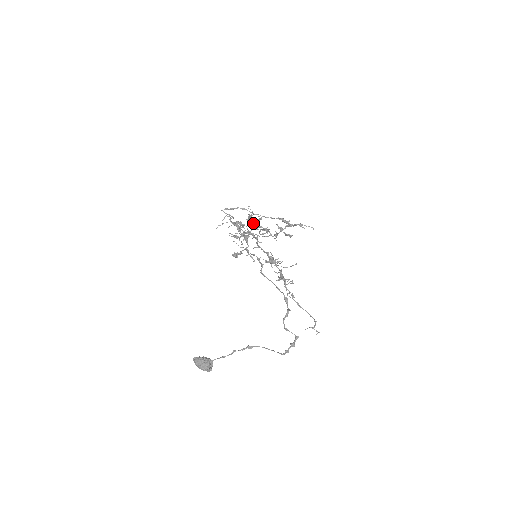
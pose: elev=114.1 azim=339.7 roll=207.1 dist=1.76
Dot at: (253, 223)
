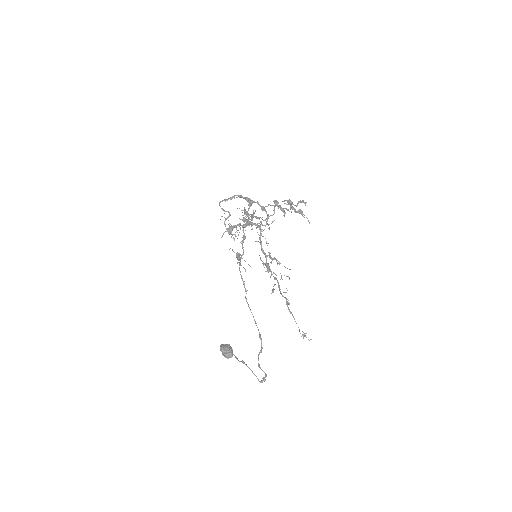
Dot at: occluded
